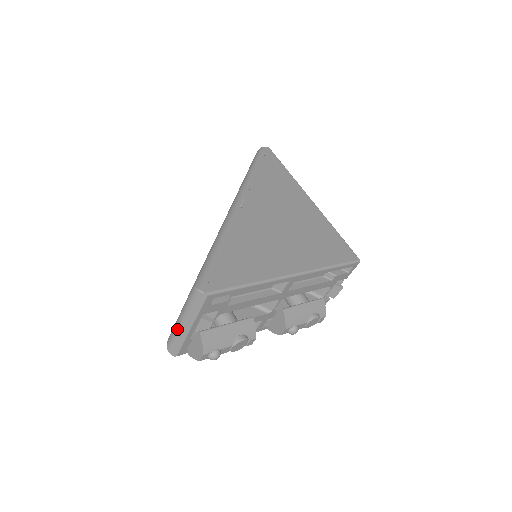
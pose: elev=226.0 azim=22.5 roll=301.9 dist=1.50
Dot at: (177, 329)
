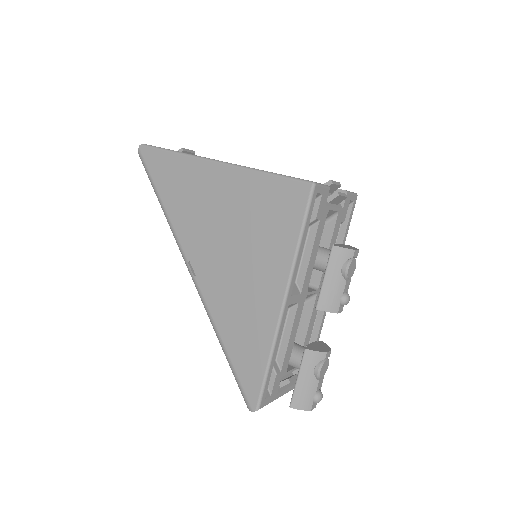
Dot at: occluded
